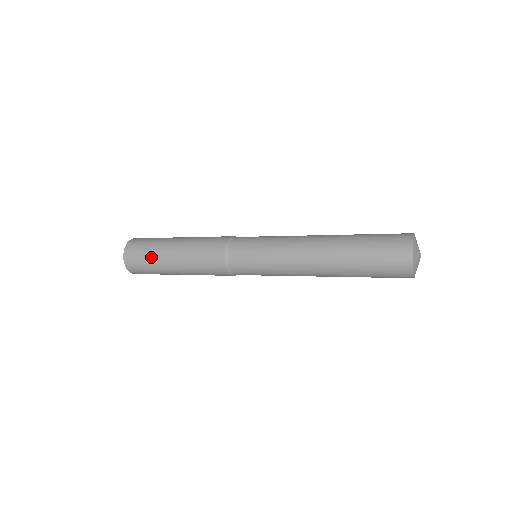
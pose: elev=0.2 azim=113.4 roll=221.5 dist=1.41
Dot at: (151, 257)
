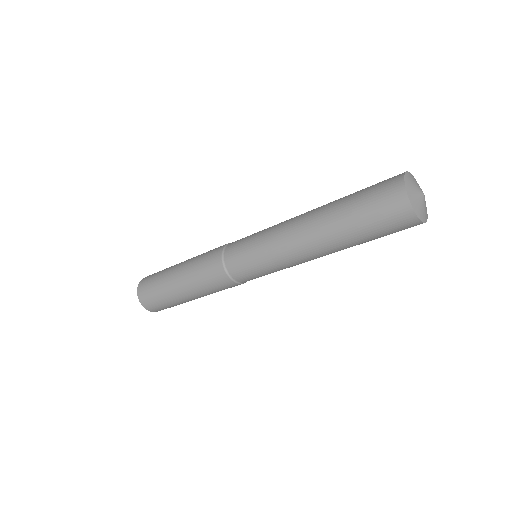
Dot at: (160, 289)
